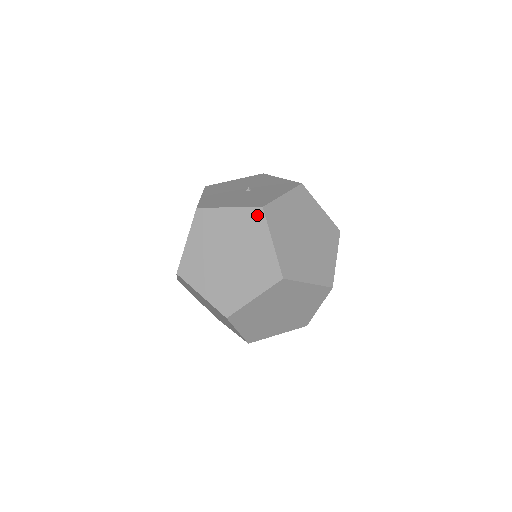
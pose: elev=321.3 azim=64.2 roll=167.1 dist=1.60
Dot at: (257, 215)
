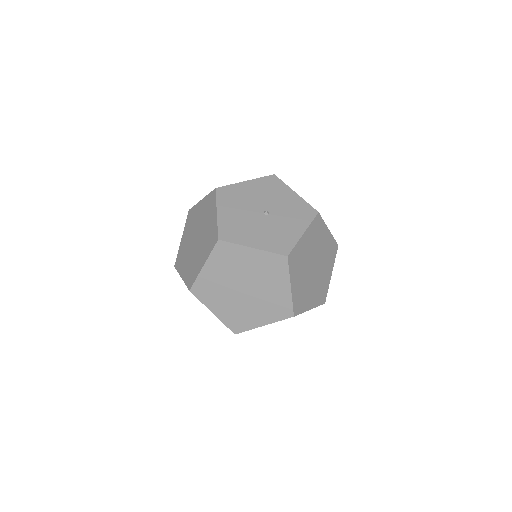
Dot at: (281, 262)
